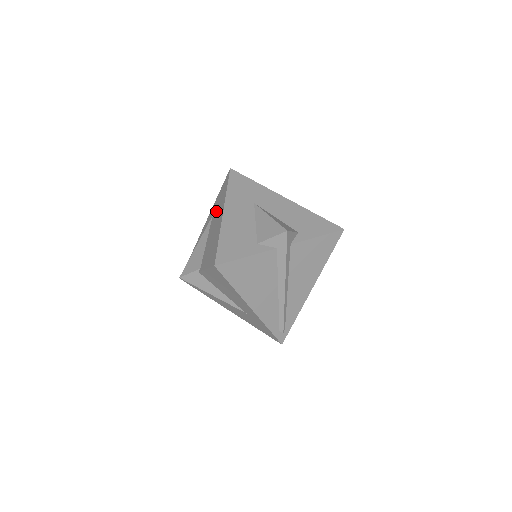
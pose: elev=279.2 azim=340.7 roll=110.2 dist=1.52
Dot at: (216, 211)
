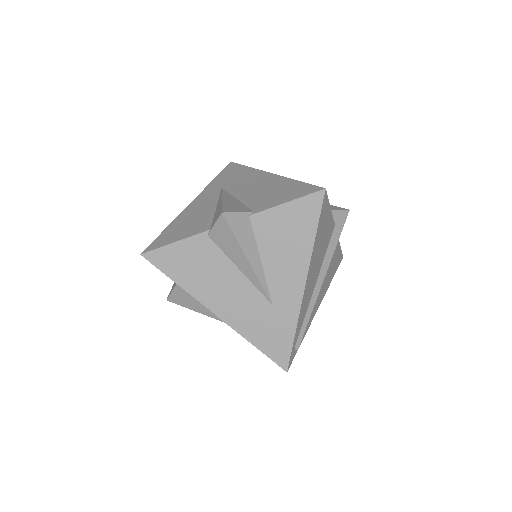
Dot at: (235, 181)
